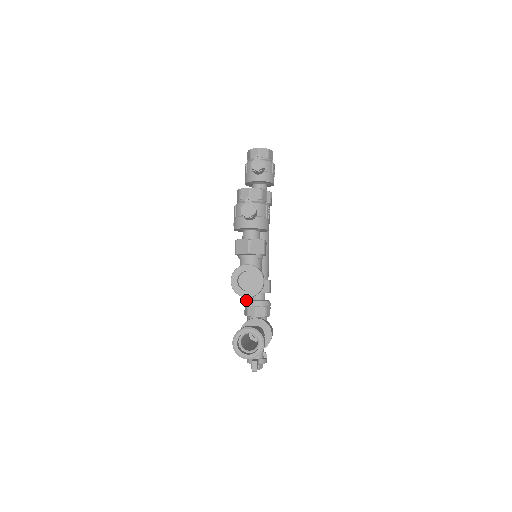
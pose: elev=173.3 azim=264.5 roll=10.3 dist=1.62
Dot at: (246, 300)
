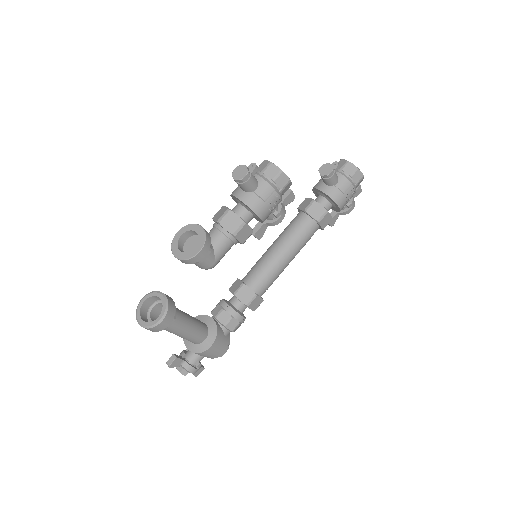
Dot at: occluded
